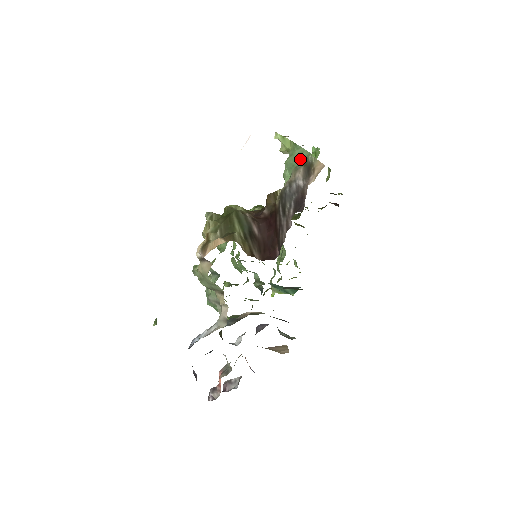
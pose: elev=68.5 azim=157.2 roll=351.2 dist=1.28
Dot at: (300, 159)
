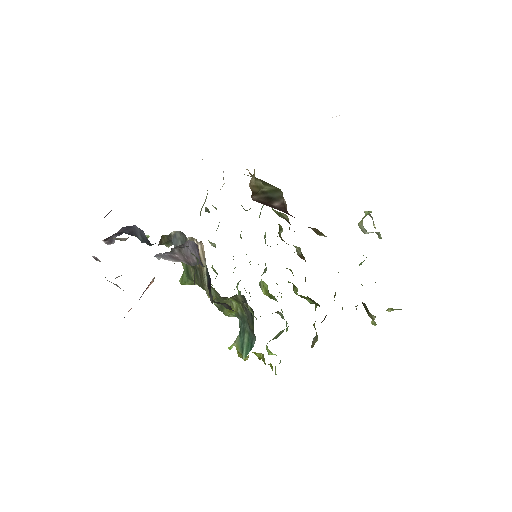
Dot at: occluded
